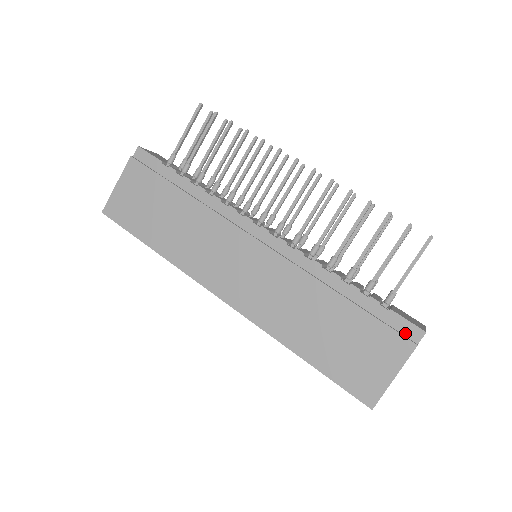
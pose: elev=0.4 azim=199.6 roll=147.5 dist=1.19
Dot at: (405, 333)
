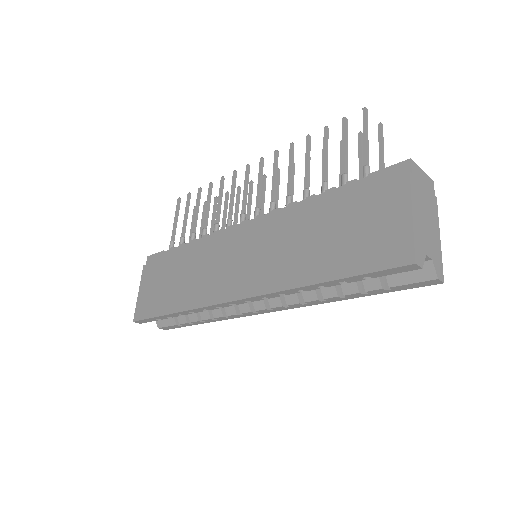
Dot at: (394, 177)
